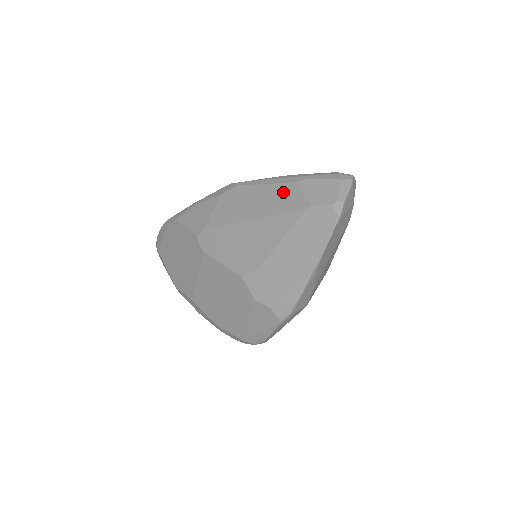
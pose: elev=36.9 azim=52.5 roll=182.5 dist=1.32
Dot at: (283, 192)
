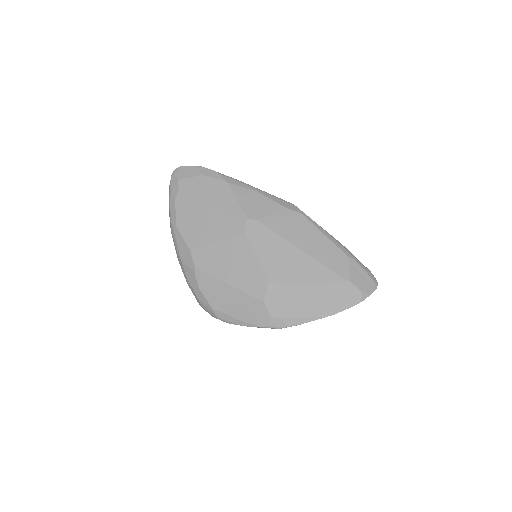
Dot at: (336, 254)
